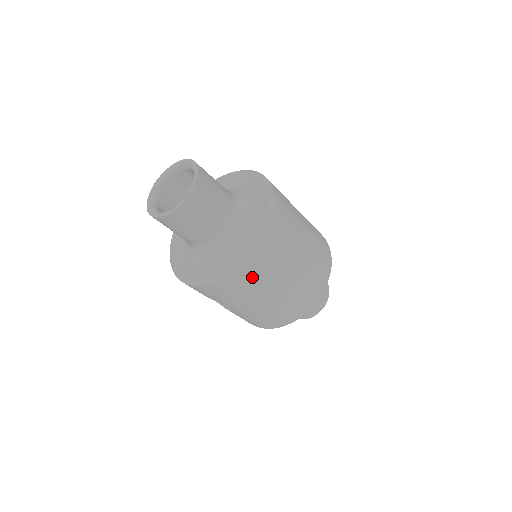
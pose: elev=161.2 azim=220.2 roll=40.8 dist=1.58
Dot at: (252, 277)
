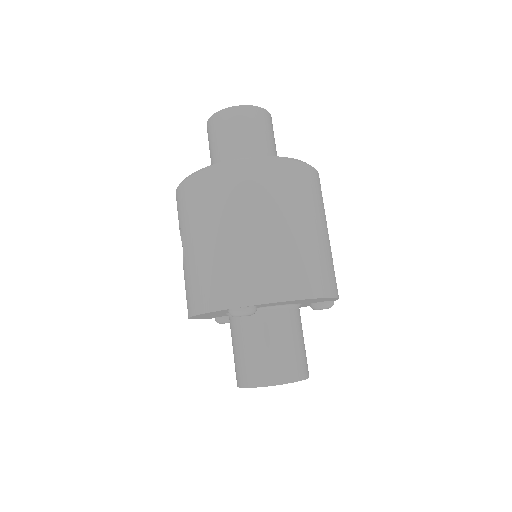
Dot at: (226, 188)
